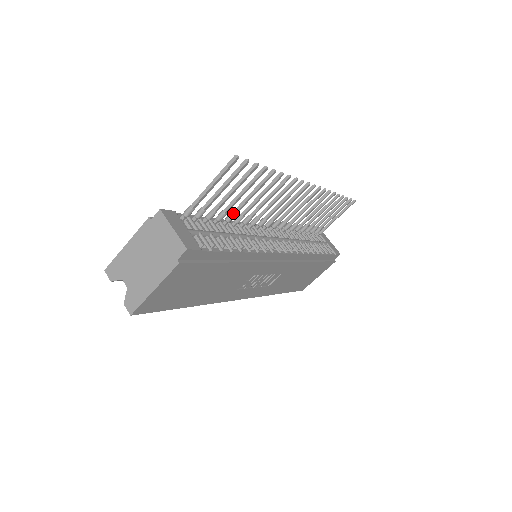
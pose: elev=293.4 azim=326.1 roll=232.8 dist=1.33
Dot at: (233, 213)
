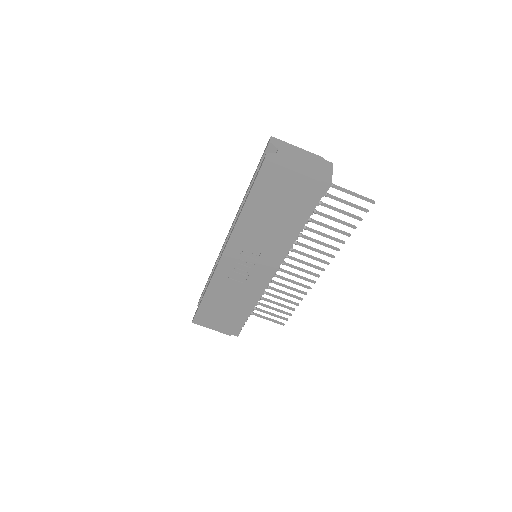
Dot at: (312, 219)
